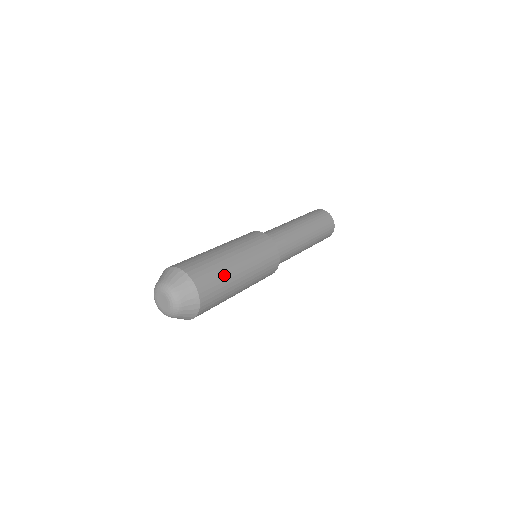
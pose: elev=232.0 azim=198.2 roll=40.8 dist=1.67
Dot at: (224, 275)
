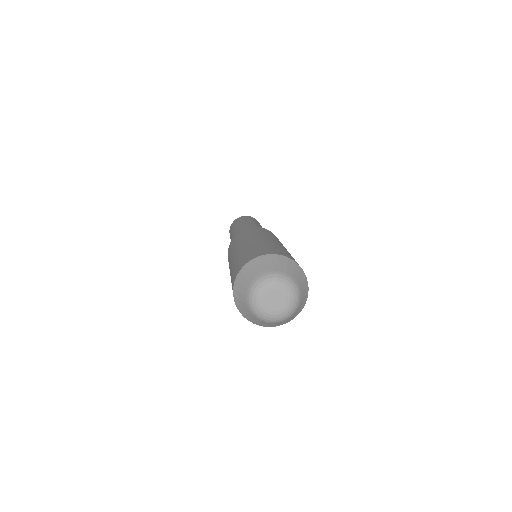
Dot at: occluded
